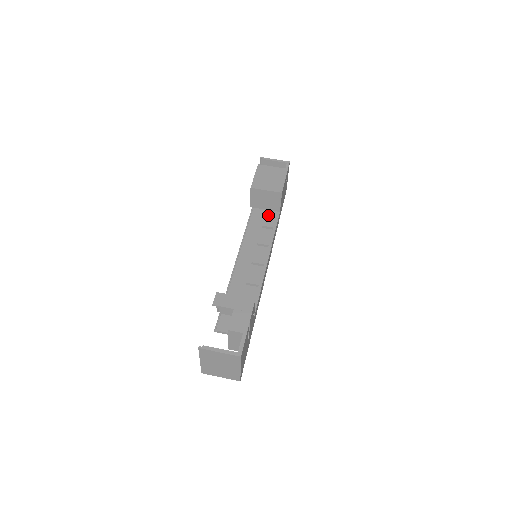
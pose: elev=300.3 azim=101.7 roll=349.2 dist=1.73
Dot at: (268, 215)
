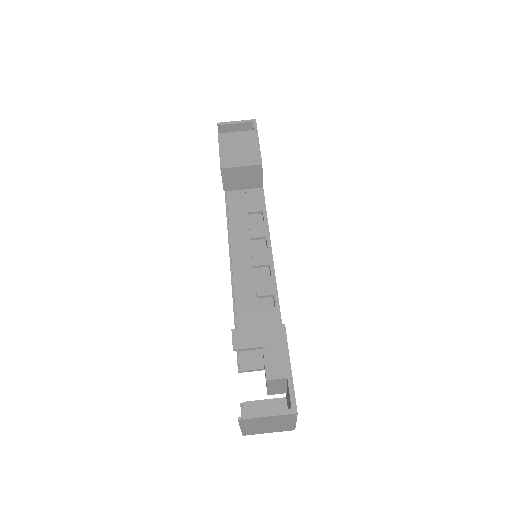
Dot at: (250, 196)
